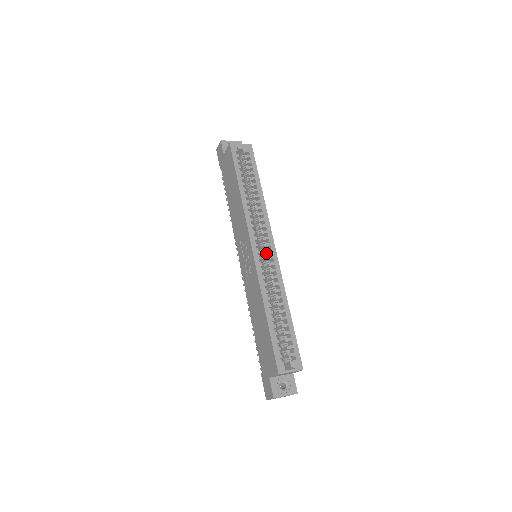
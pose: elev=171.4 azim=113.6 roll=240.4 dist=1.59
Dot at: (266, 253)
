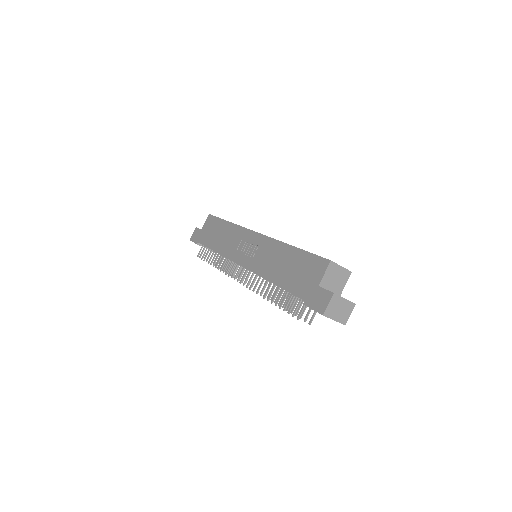
Dot at: occluded
